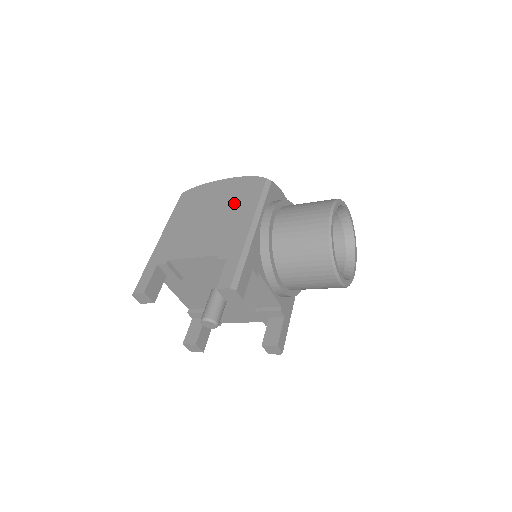
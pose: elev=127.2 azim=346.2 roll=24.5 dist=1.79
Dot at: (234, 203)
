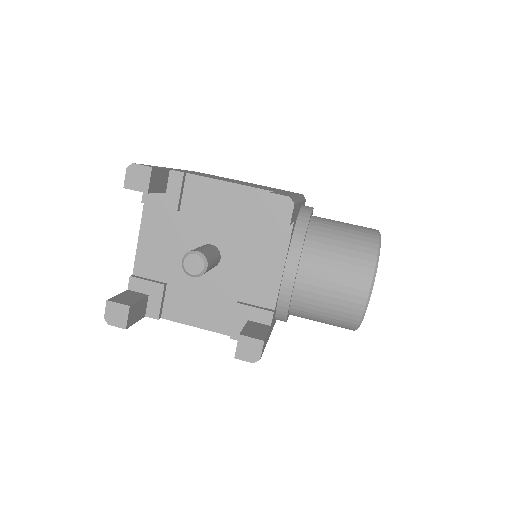
Dot at: occluded
